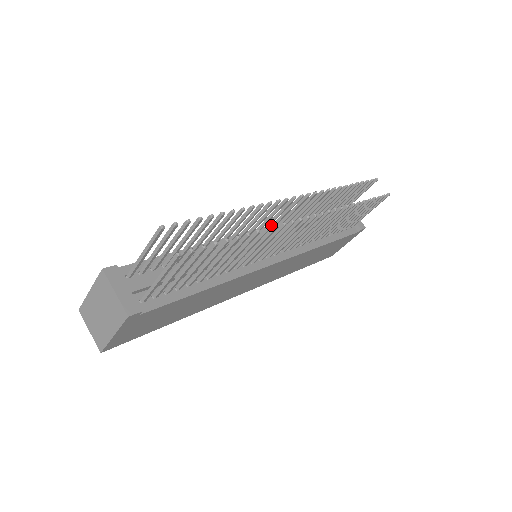
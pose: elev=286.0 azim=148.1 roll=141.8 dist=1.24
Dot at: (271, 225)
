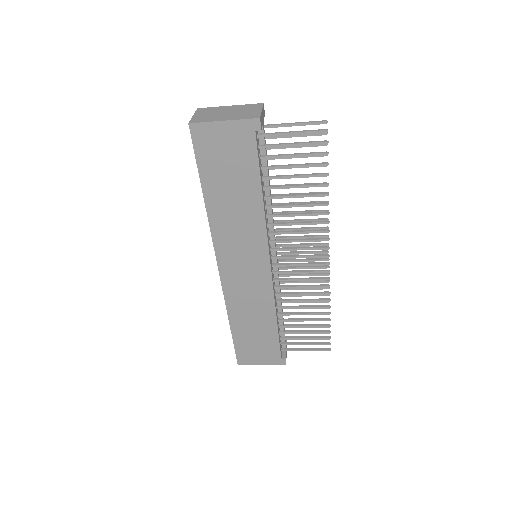
Dot at: occluded
